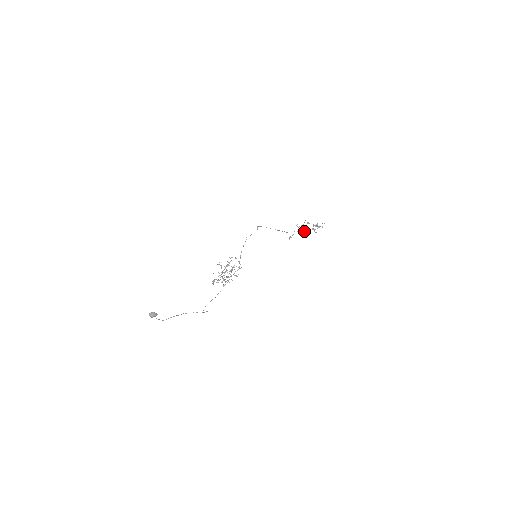
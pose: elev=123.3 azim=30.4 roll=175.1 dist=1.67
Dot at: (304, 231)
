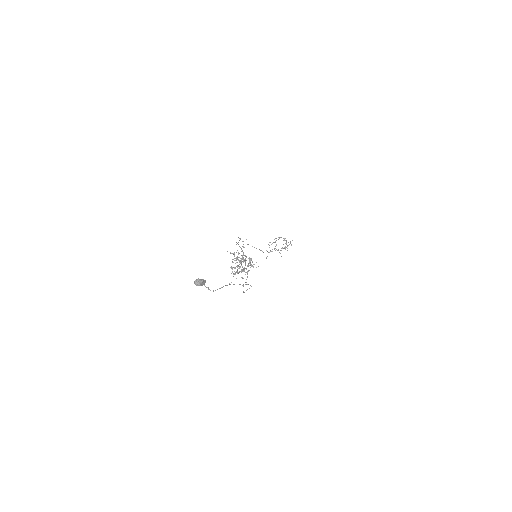
Dot at: (277, 250)
